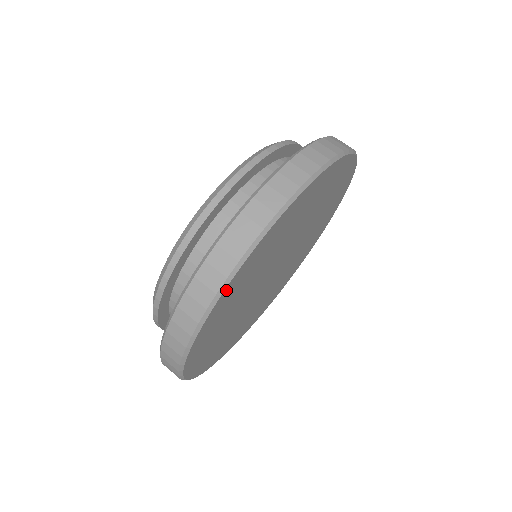
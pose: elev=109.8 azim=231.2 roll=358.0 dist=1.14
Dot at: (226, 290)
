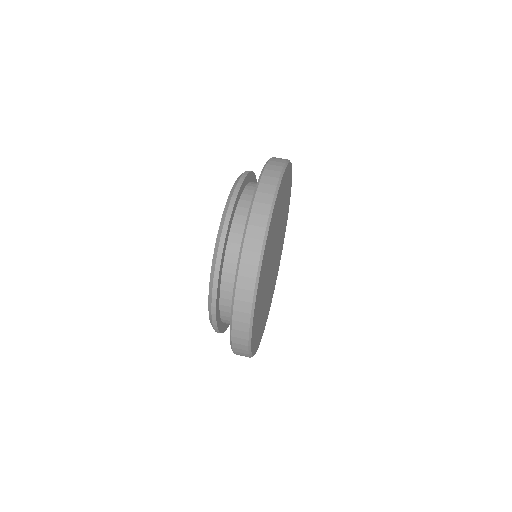
Dot at: (260, 275)
